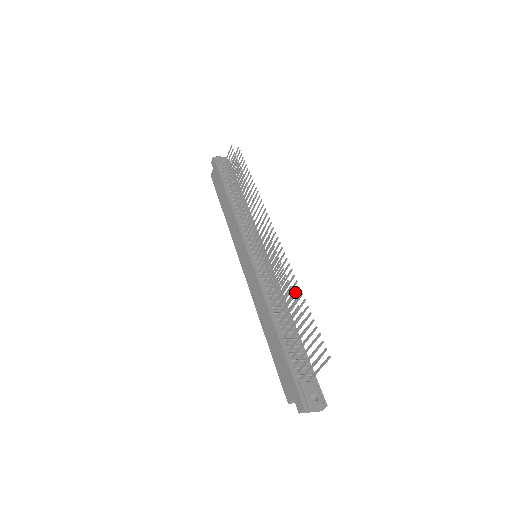
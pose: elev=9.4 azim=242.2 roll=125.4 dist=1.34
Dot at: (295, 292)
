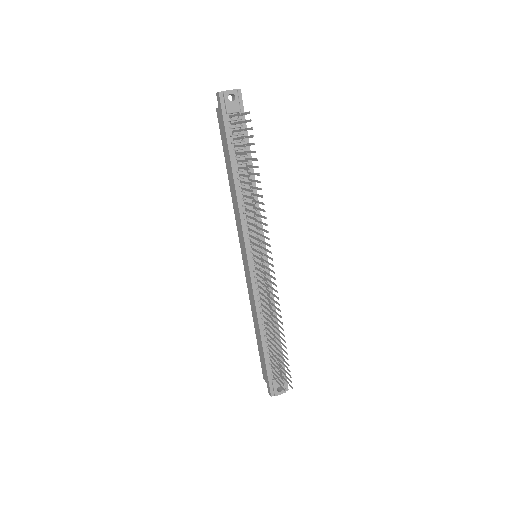
Dot at: (280, 327)
